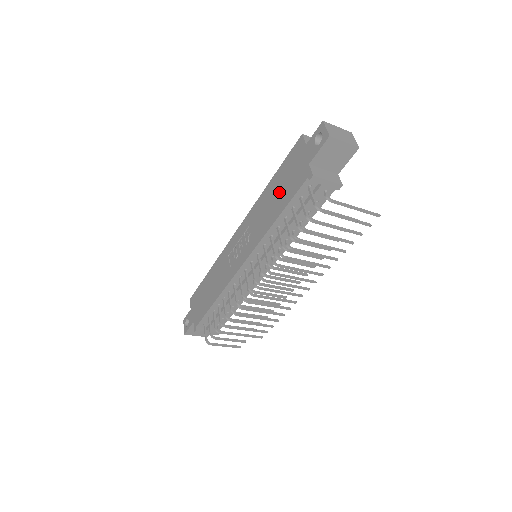
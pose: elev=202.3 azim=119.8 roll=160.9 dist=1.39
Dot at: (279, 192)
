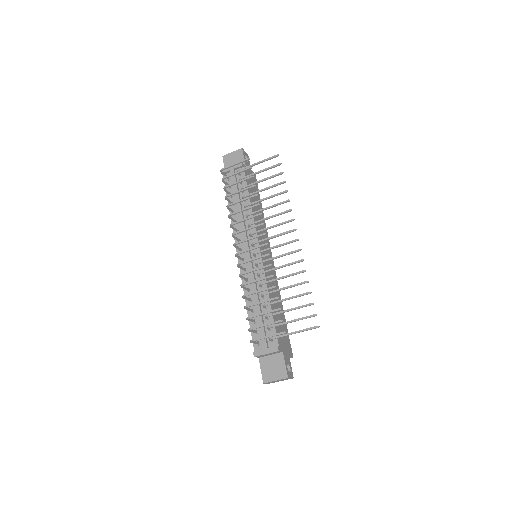
Dot at: occluded
